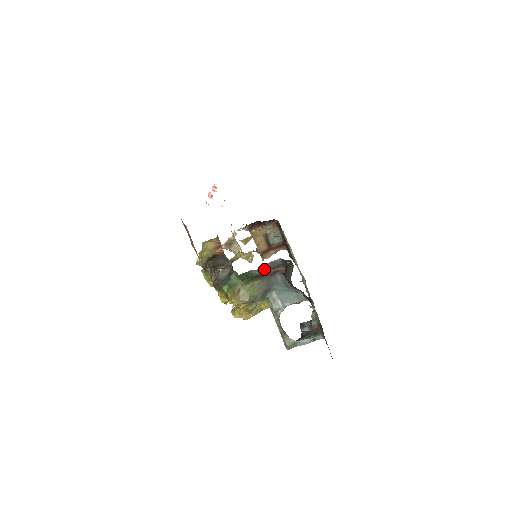
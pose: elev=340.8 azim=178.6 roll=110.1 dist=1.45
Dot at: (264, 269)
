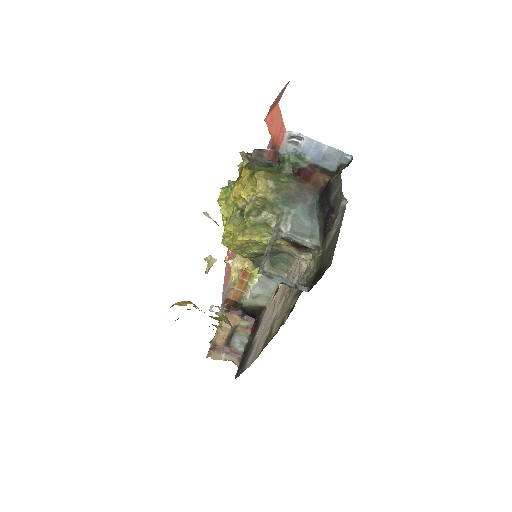
Dot at: (312, 167)
